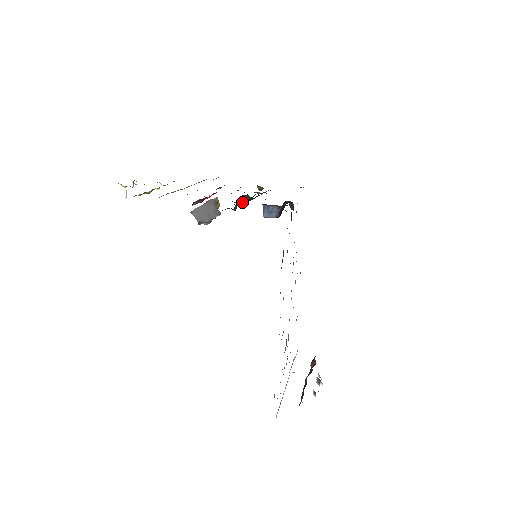
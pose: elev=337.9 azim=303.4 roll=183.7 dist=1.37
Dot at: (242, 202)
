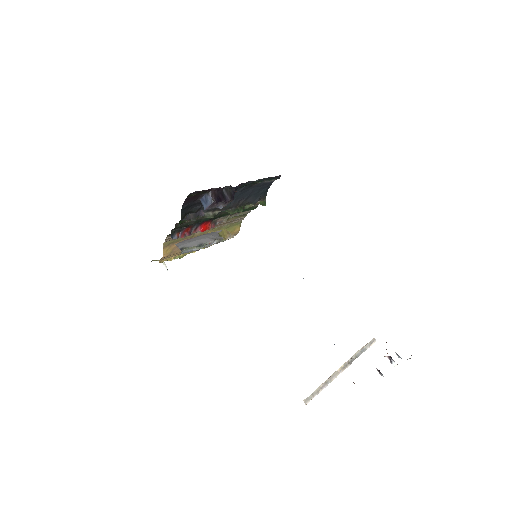
Dot at: (204, 213)
